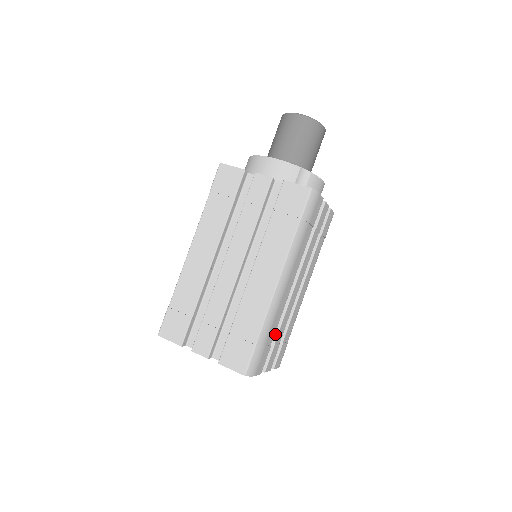
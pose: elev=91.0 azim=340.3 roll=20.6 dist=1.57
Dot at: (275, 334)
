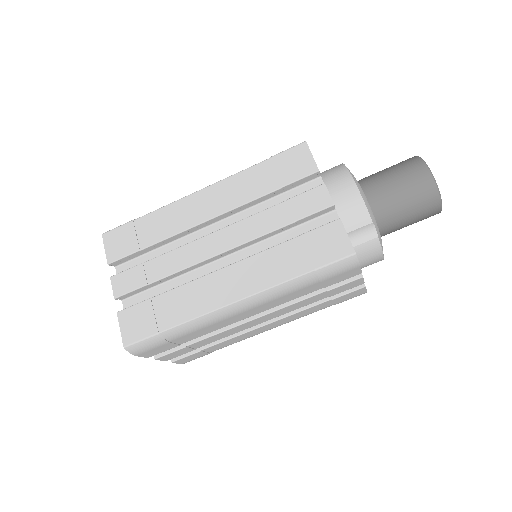
Dot at: (196, 339)
